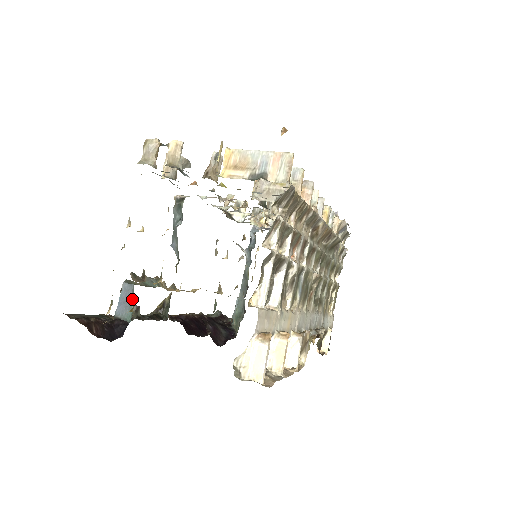
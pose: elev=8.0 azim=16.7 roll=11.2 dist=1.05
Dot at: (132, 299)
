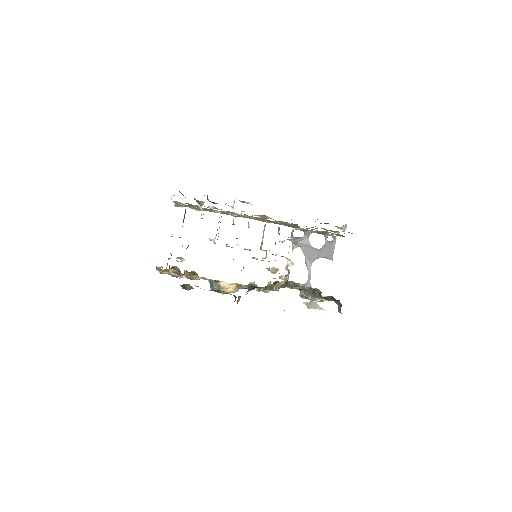
Dot at: occluded
